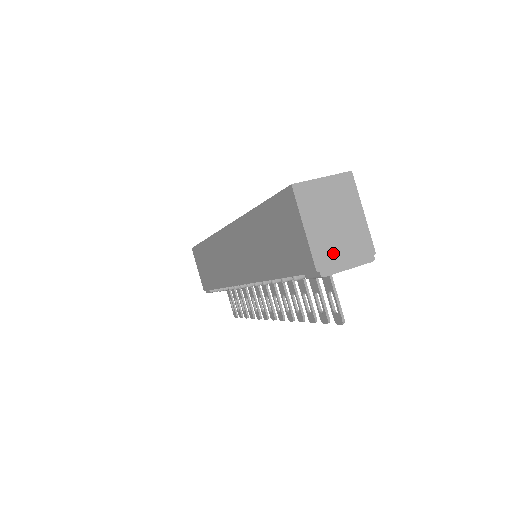
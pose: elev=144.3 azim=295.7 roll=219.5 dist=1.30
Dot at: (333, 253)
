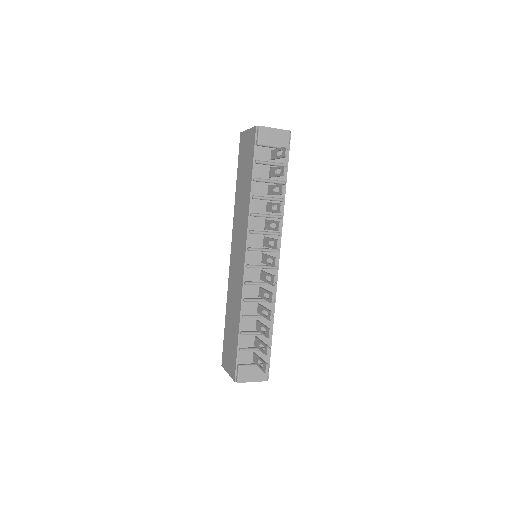
Dot at: occluded
